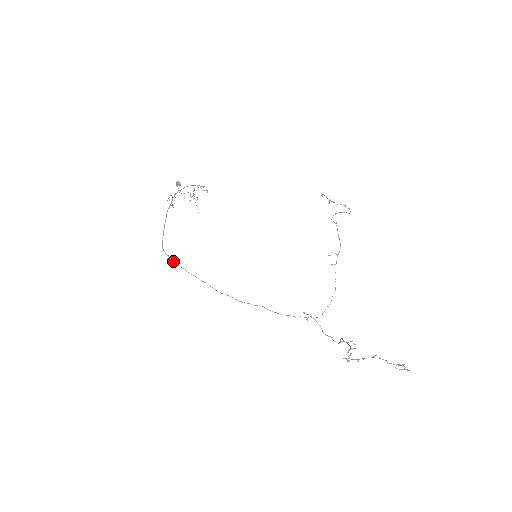
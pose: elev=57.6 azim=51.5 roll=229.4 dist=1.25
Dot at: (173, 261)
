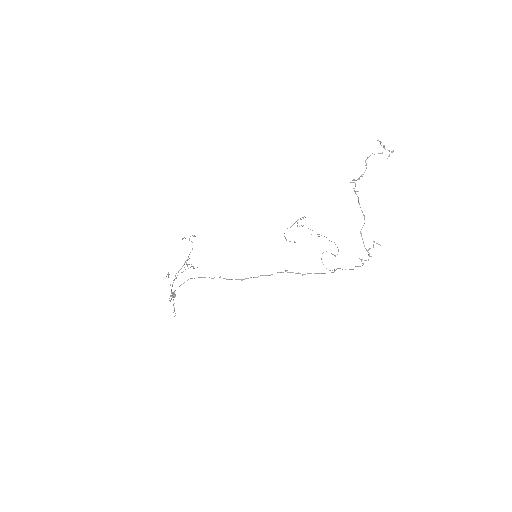
Dot at: occluded
